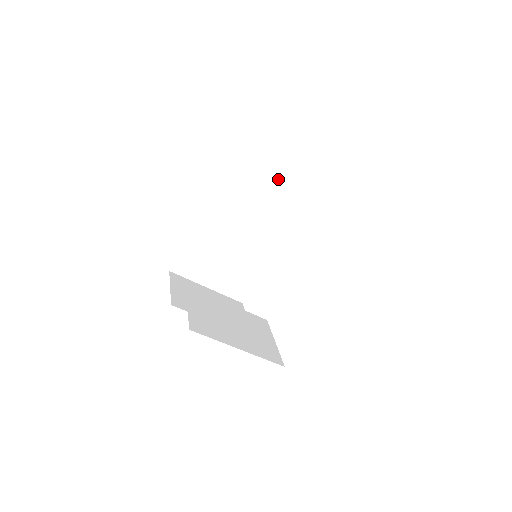
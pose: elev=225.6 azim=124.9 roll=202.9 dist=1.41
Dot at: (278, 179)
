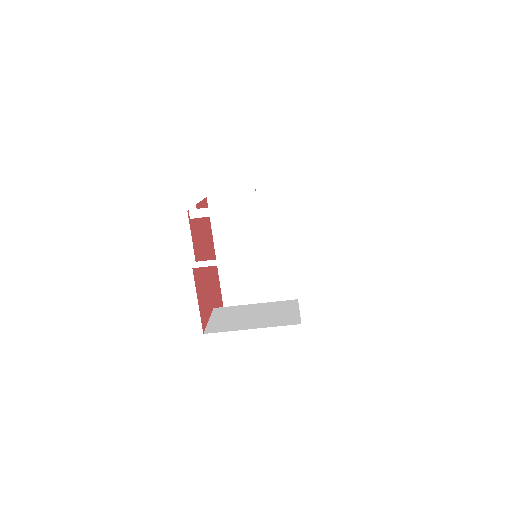
Dot at: occluded
